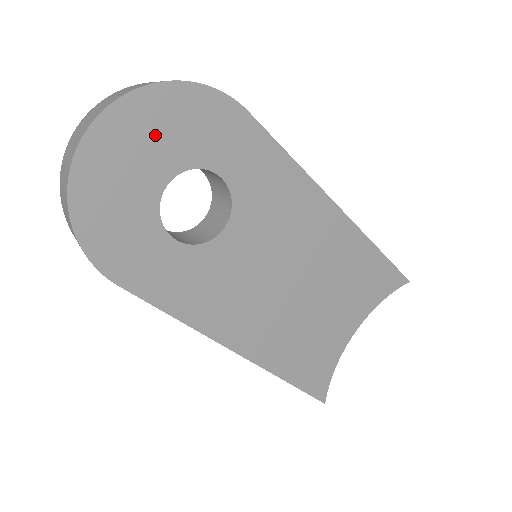
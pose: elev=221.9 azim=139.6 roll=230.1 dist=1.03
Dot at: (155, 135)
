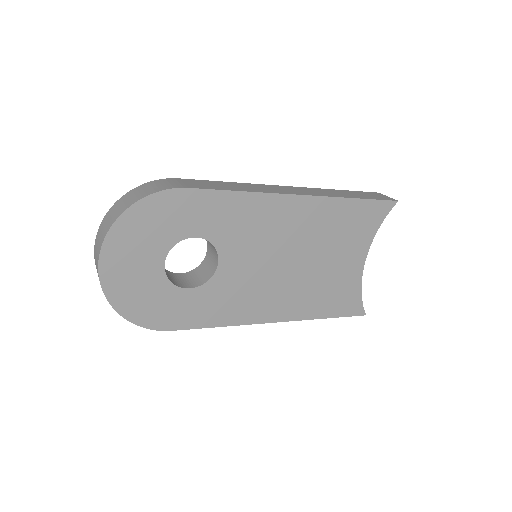
Dot at: (138, 244)
